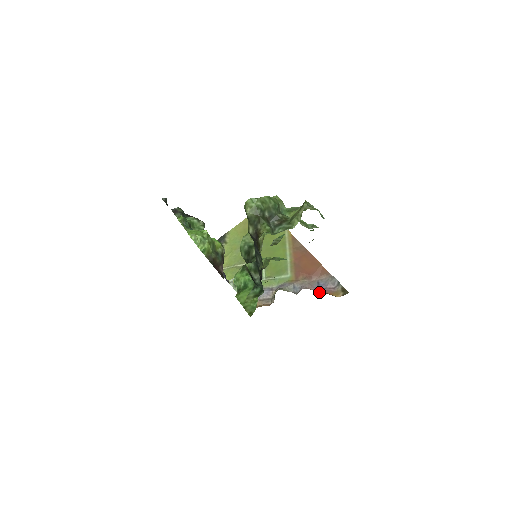
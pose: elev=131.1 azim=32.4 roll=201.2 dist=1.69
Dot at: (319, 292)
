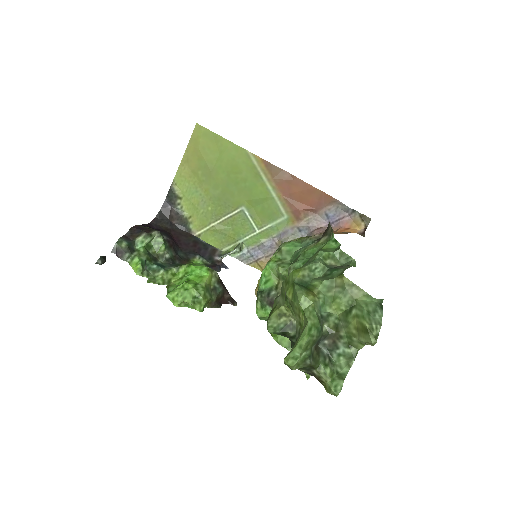
Dot at: (333, 227)
